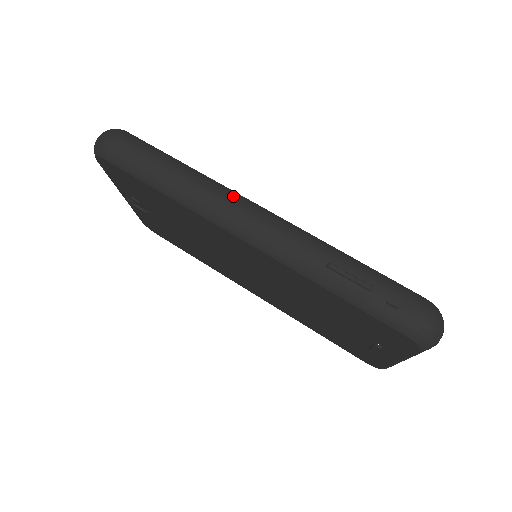
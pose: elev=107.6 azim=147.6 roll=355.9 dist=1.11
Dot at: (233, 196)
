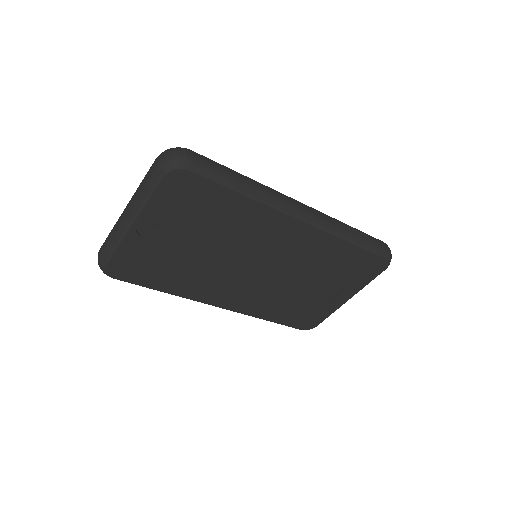
Dot at: occluded
